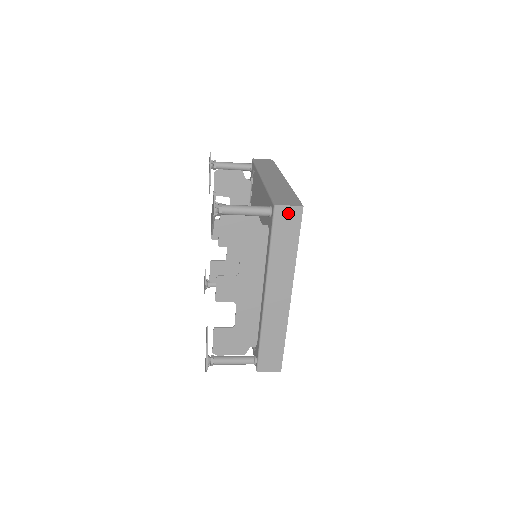
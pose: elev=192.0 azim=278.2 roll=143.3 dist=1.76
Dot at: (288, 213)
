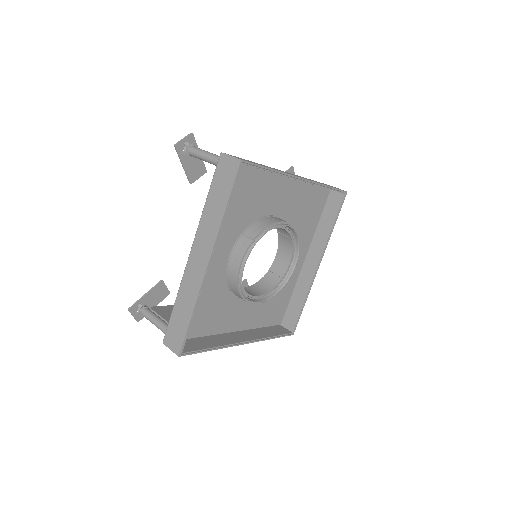
Dot at: occluded
